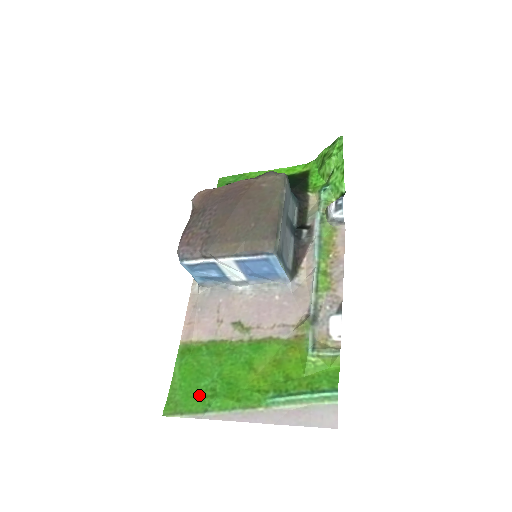
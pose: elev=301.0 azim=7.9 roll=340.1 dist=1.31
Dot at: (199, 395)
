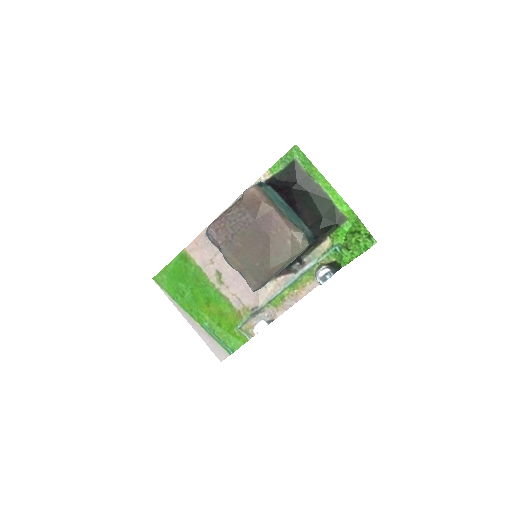
Dot at: (176, 288)
